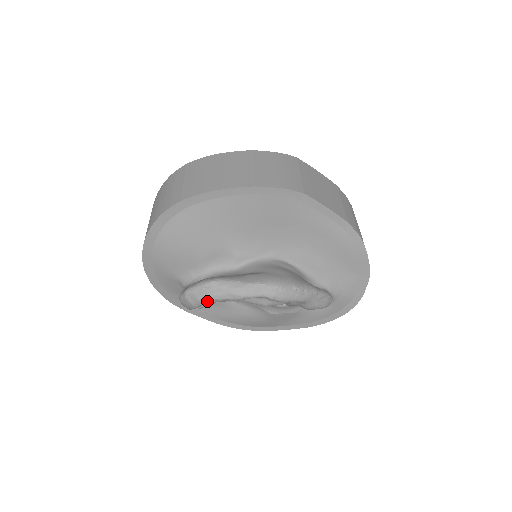
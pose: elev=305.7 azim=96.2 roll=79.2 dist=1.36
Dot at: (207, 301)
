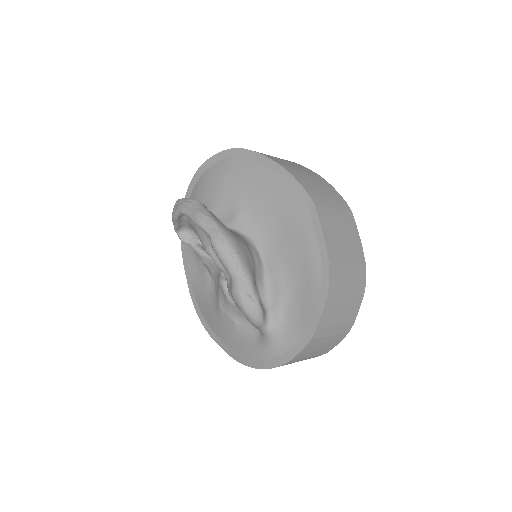
Dot at: (180, 210)
